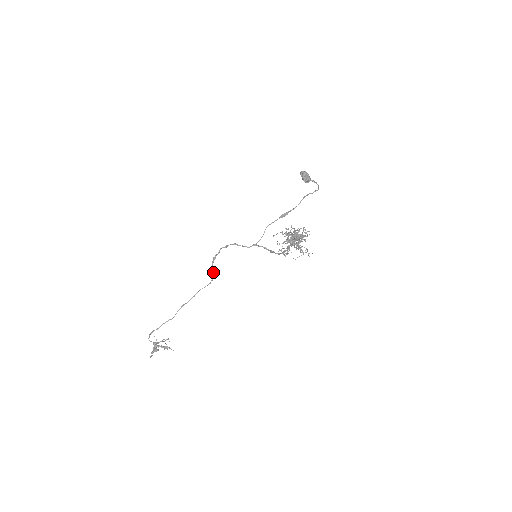
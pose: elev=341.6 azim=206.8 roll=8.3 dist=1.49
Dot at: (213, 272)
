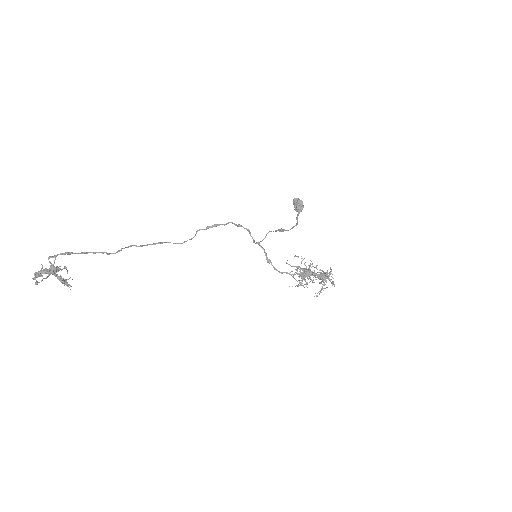
Dot at: (195, 235)
